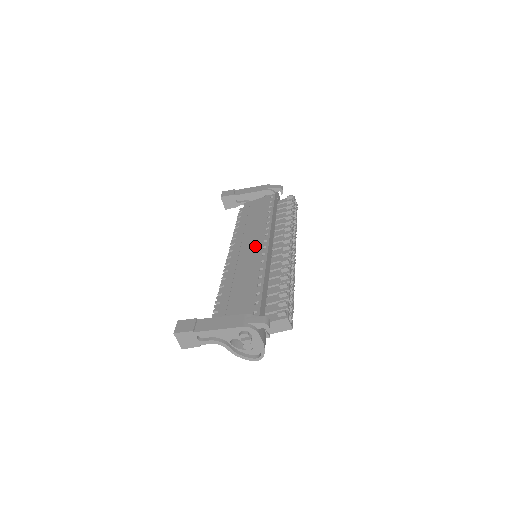
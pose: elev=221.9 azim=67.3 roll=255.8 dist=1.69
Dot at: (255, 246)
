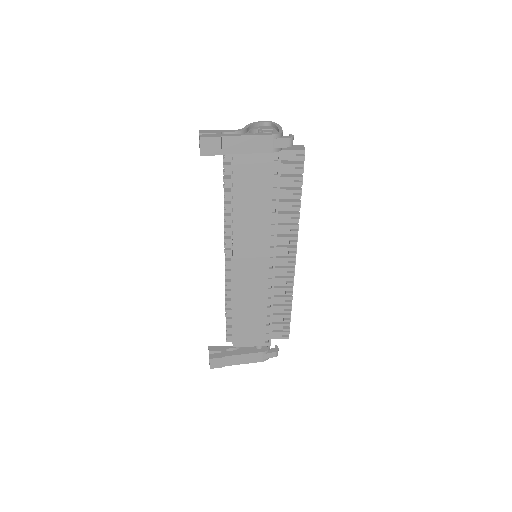
Dot at: (260, 262)
